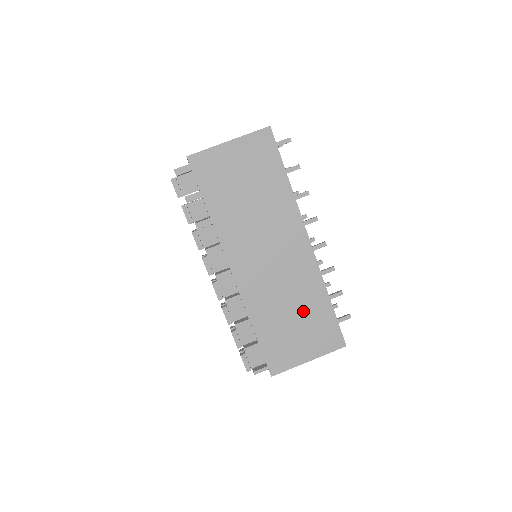
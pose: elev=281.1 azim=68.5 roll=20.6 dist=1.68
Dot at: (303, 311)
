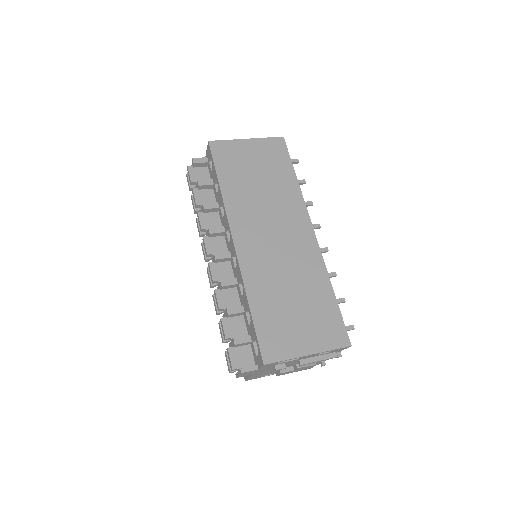
Dot at: (304, 296)
